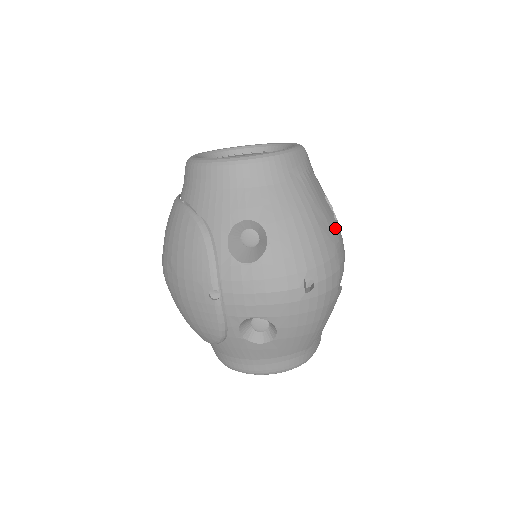
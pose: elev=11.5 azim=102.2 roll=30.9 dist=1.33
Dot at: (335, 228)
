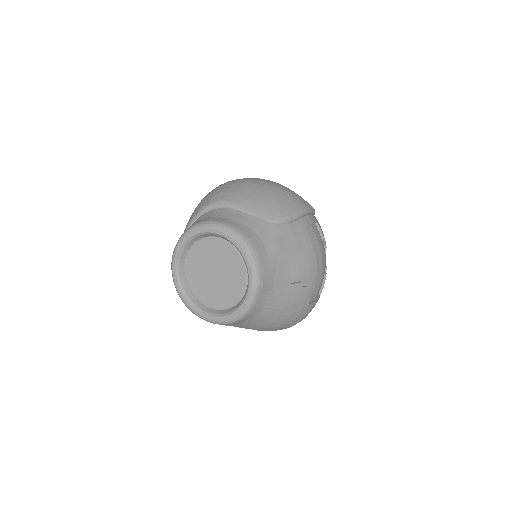
Dot at: (305, 295)
